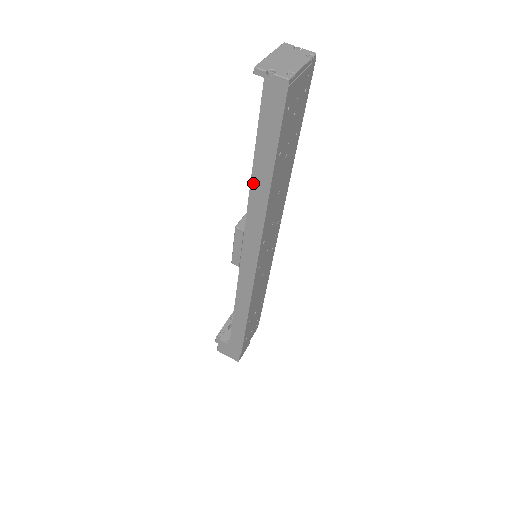
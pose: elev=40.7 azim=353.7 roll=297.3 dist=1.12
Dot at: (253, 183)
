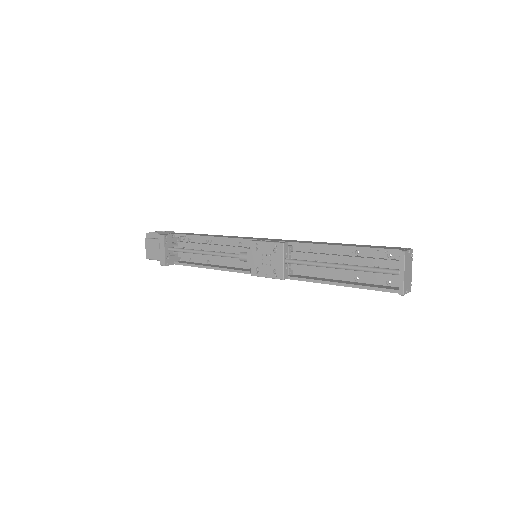
Dot at: (329, 284)
